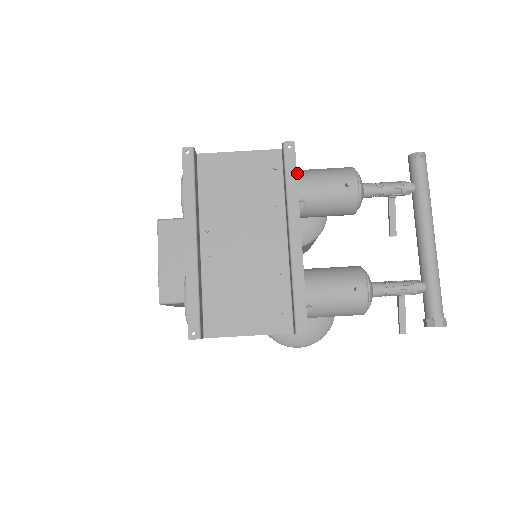
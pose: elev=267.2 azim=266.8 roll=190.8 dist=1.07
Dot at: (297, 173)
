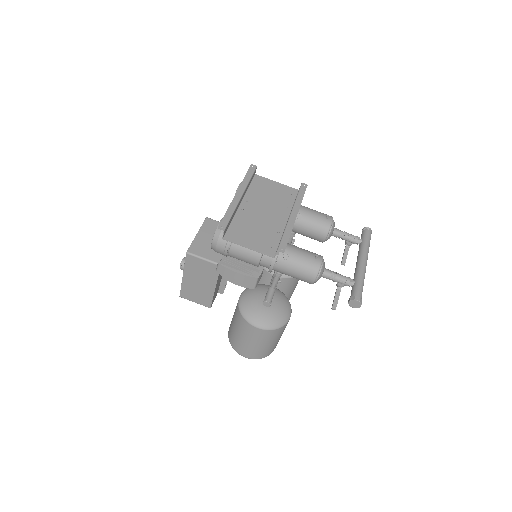
Dot at: occluded
